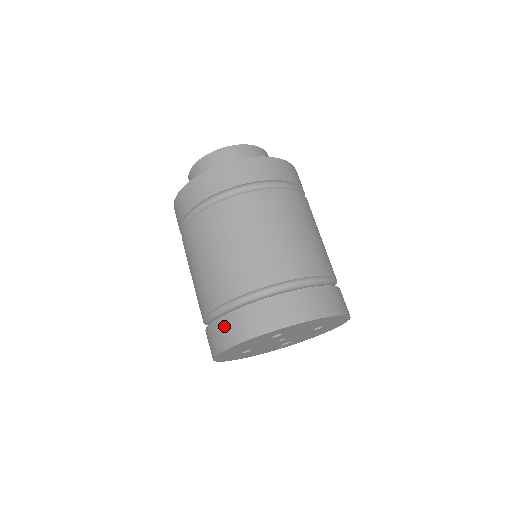
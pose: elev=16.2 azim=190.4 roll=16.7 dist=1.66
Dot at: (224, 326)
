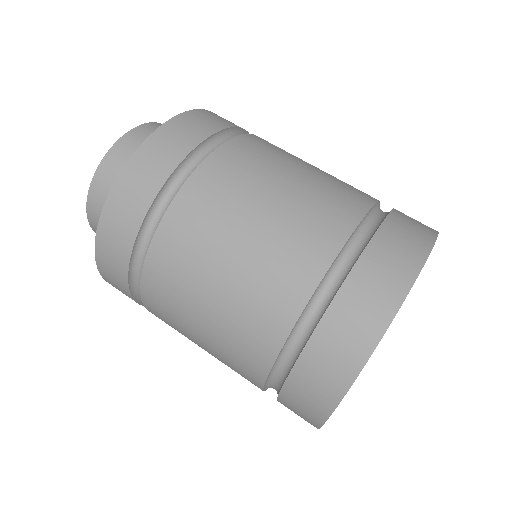
Dot at: (294, 401)
